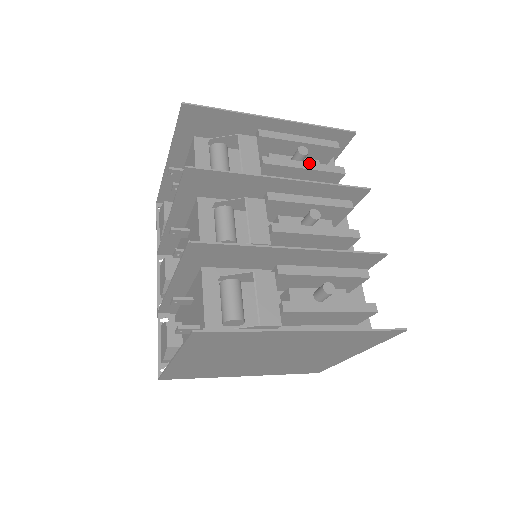
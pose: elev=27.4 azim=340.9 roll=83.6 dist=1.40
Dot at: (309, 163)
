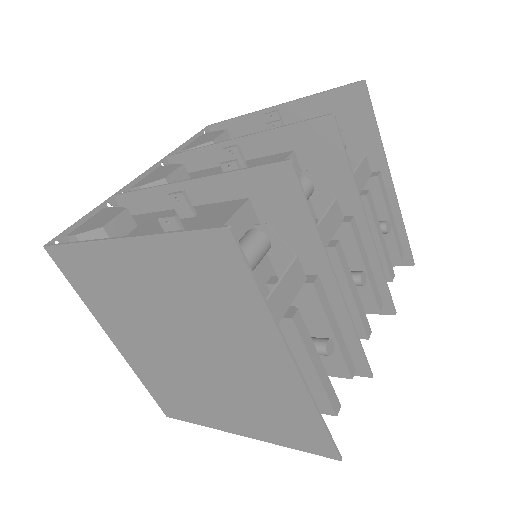
Dot at: (384, 240)
